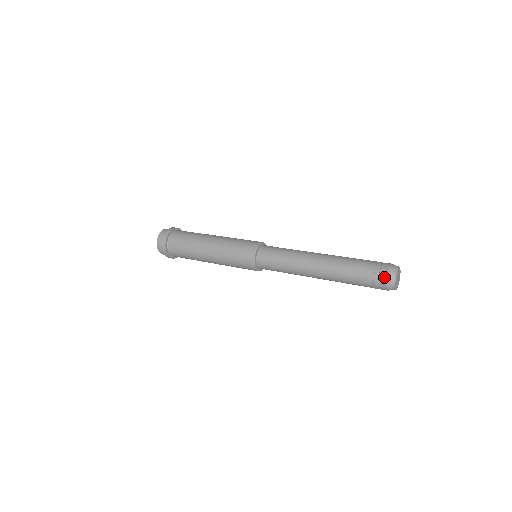
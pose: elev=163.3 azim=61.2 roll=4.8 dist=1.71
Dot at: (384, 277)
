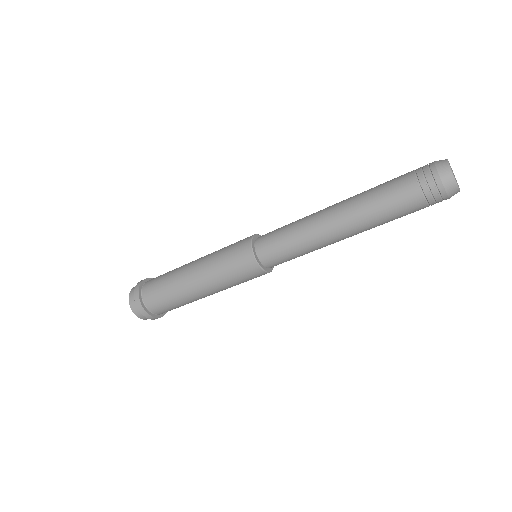
Dot at: (435, 178)
